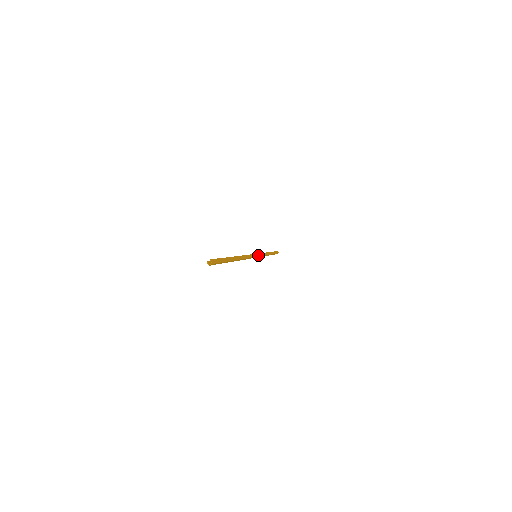
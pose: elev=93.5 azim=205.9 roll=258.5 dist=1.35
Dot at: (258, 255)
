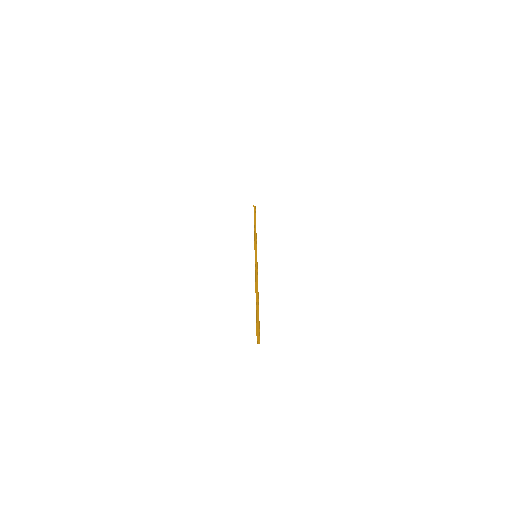
Dot at: occluded
